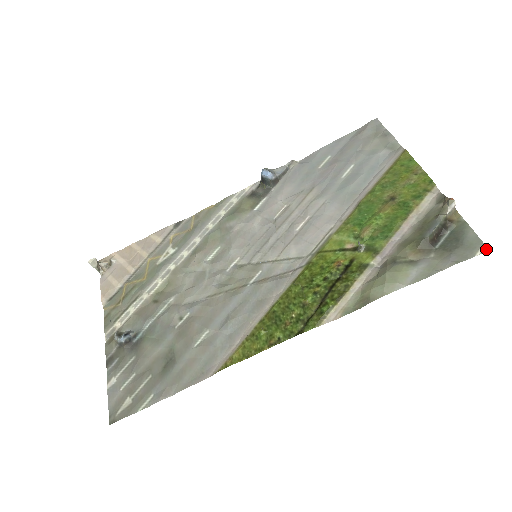
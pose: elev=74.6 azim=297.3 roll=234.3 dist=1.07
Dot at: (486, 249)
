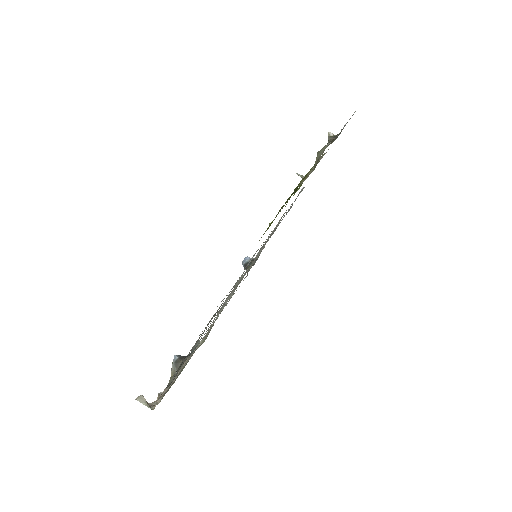
Dot at: occluded
